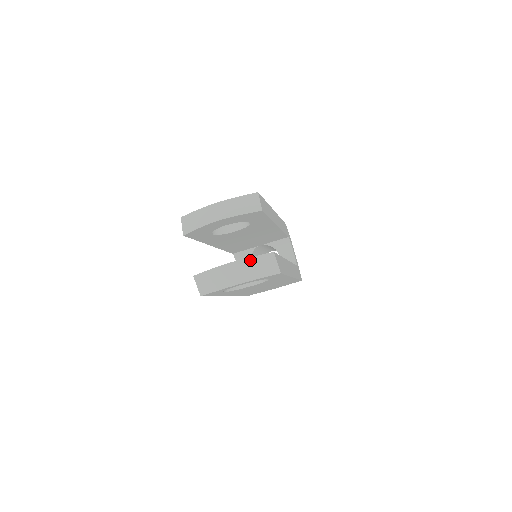
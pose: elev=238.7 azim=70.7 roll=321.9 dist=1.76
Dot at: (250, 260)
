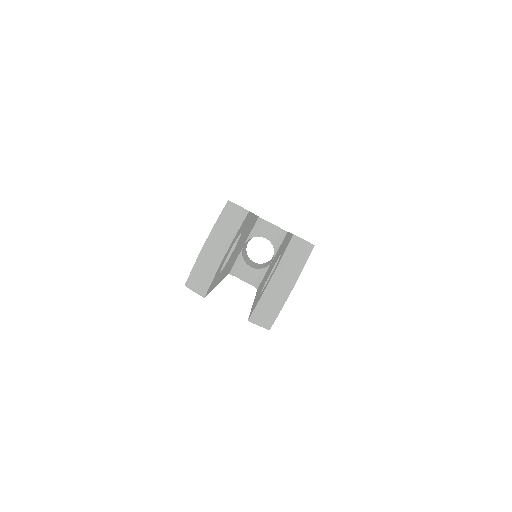
Dot at: (284, 260)
